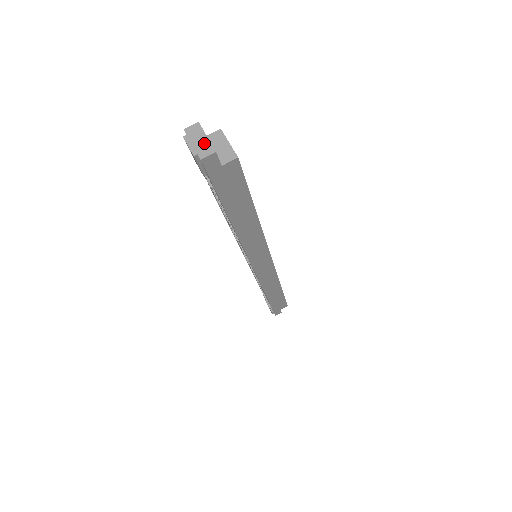
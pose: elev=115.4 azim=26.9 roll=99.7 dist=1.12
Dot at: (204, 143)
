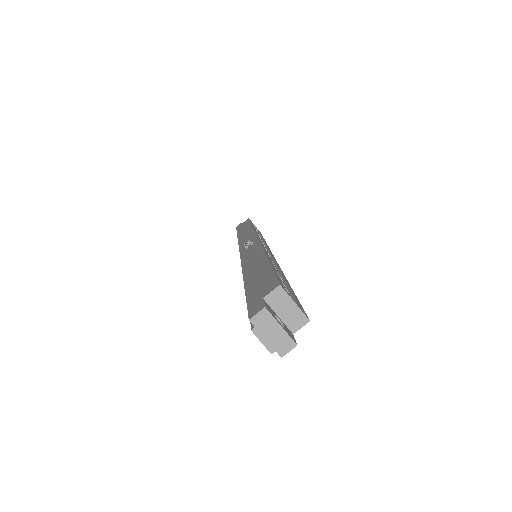
Dot at: (280, 336)
